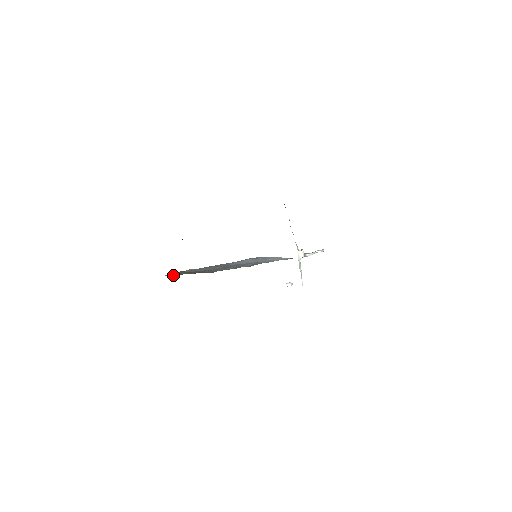
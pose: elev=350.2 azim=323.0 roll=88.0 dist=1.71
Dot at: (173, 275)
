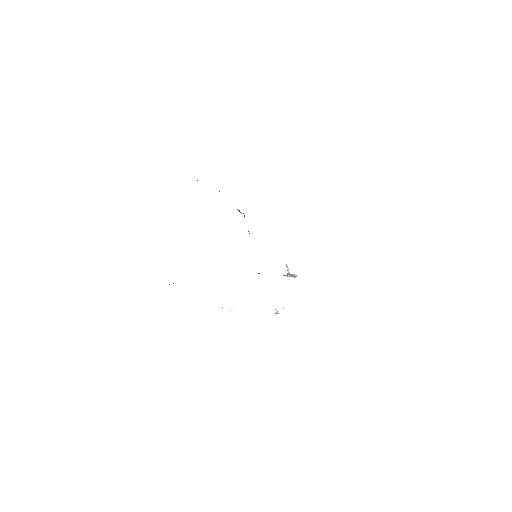
Dot at: occluded
